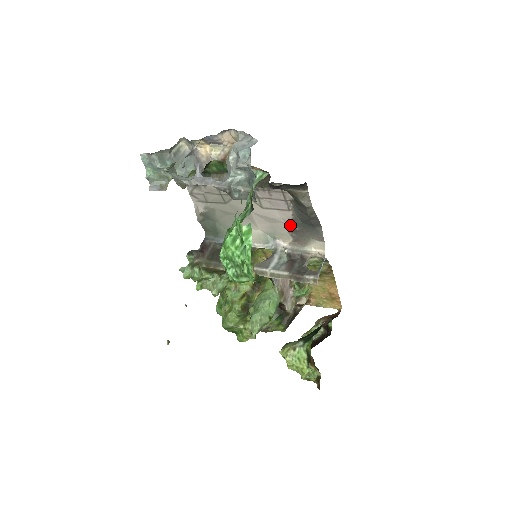
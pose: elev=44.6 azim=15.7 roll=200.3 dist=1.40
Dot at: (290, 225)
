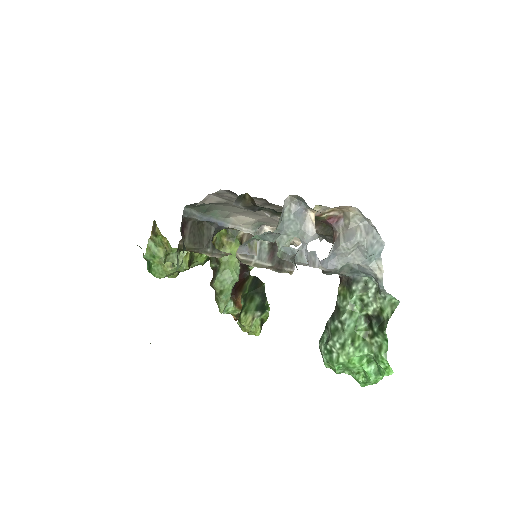
Dot at: occluded
